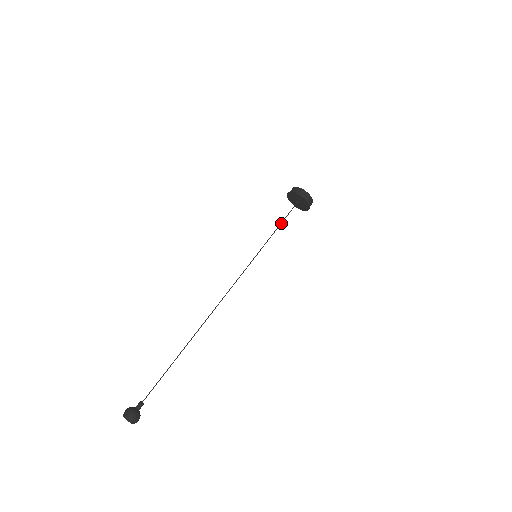
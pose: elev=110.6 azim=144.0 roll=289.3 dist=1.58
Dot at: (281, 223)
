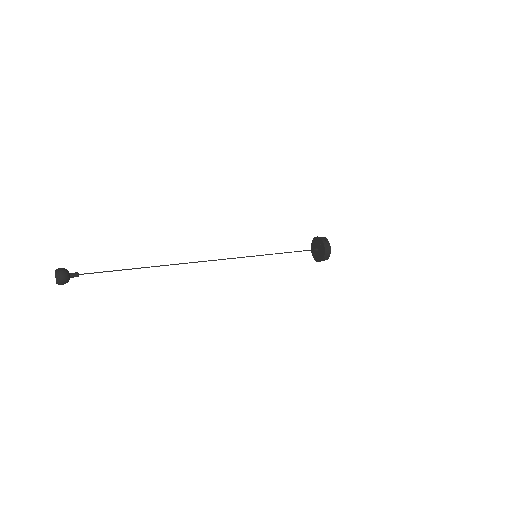
Dot at: occluded
